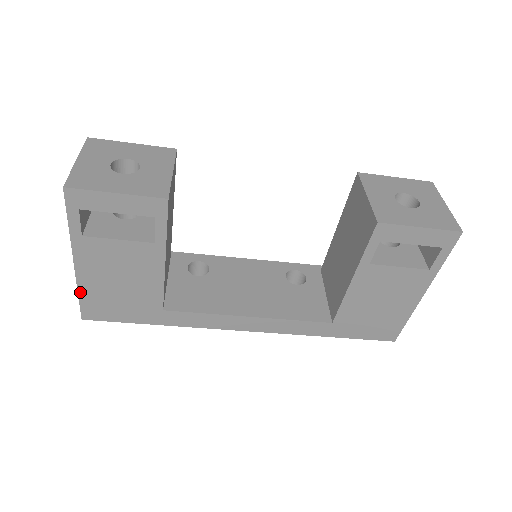
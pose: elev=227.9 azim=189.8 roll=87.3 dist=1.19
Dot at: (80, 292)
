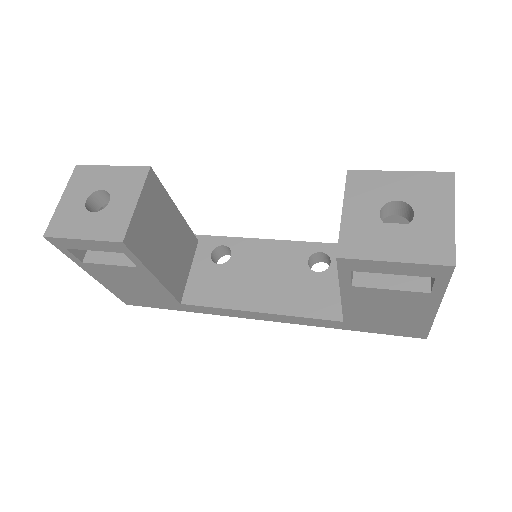
Dot at: (111, 291)
